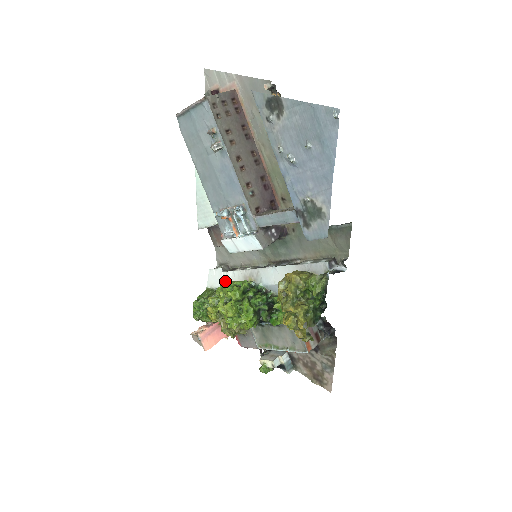
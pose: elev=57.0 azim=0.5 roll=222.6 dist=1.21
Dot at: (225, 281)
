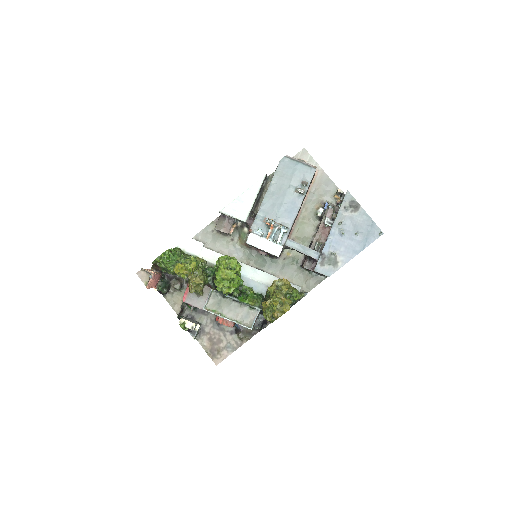
Dot at: (202, 253)
